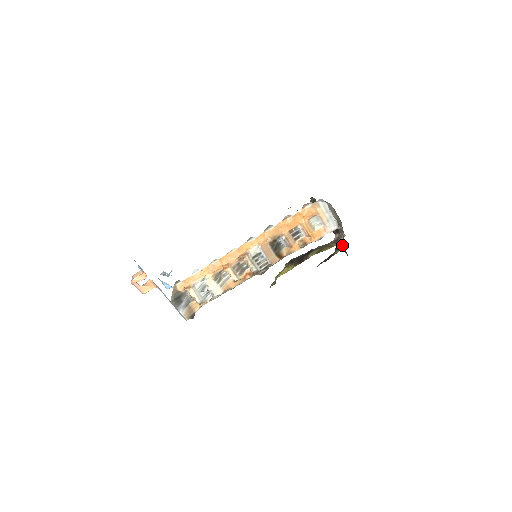
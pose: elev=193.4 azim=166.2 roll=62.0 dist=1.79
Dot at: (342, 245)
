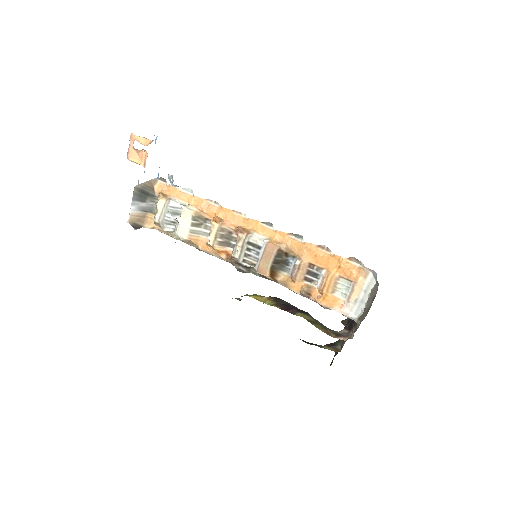
Dot at: (338, 347)
